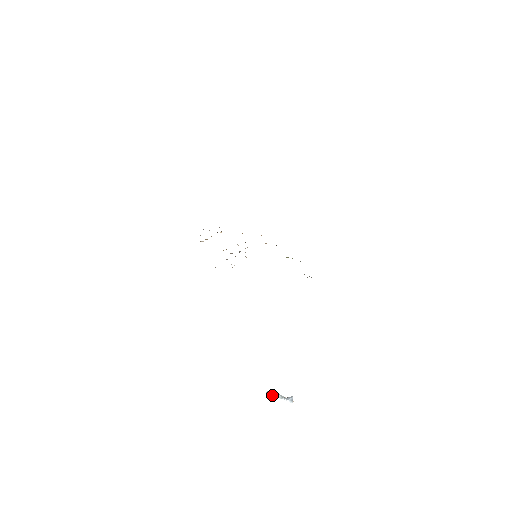
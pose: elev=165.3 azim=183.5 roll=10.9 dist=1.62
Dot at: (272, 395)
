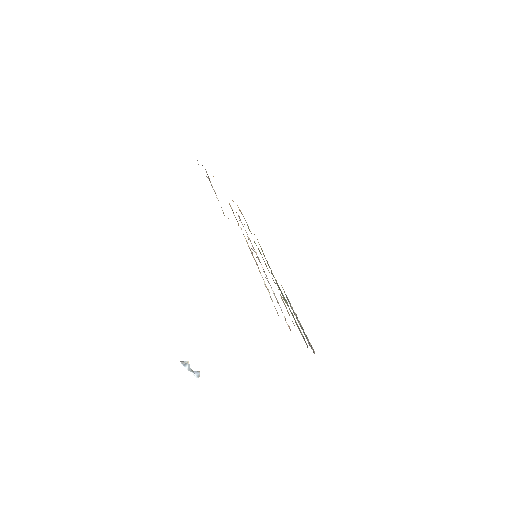
Dot at: (186, 367)
